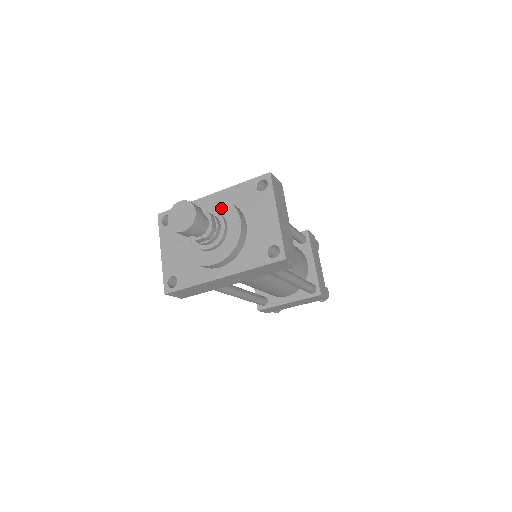
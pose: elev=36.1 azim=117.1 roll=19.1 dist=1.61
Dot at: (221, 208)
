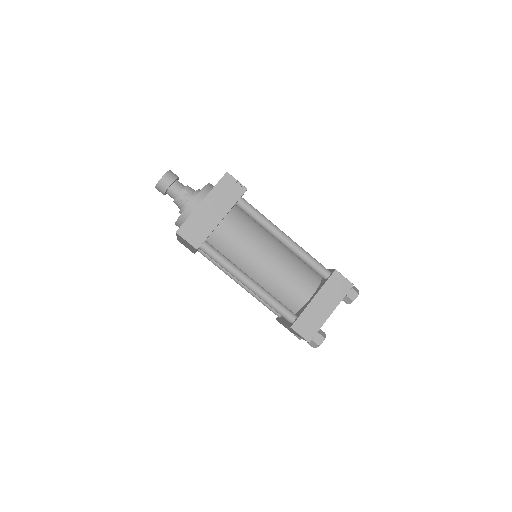
Dot at: occluded
